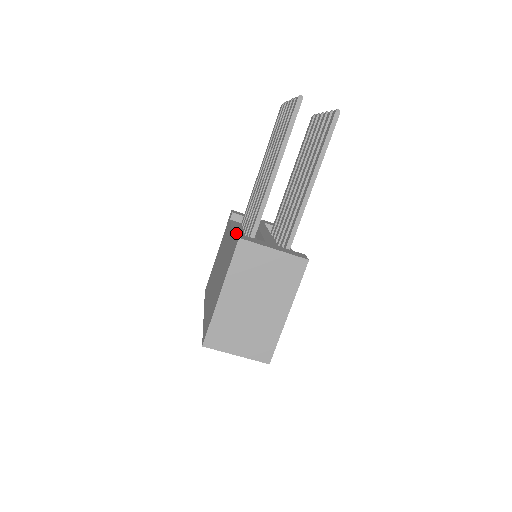
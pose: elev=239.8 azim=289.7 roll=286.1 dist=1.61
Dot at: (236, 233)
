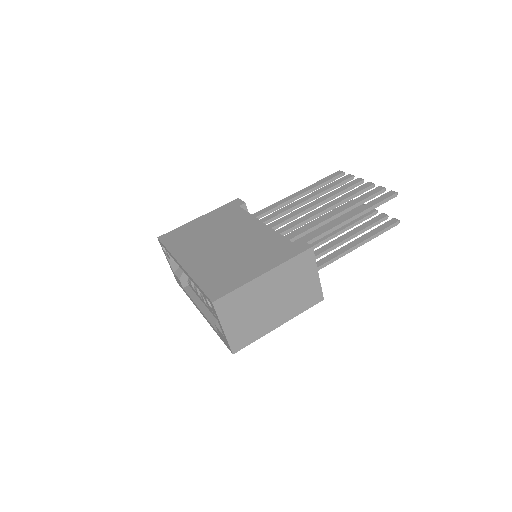
Dot at: occluded
